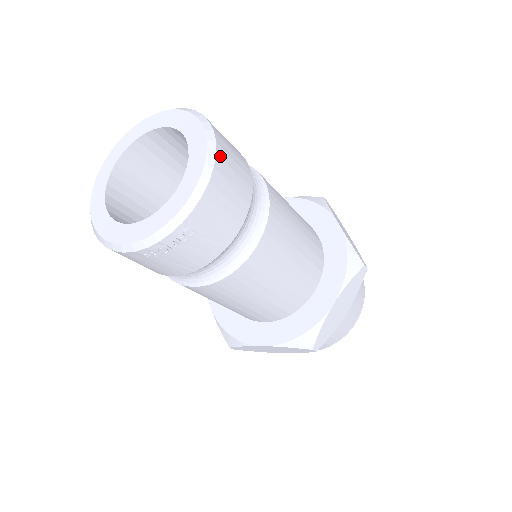
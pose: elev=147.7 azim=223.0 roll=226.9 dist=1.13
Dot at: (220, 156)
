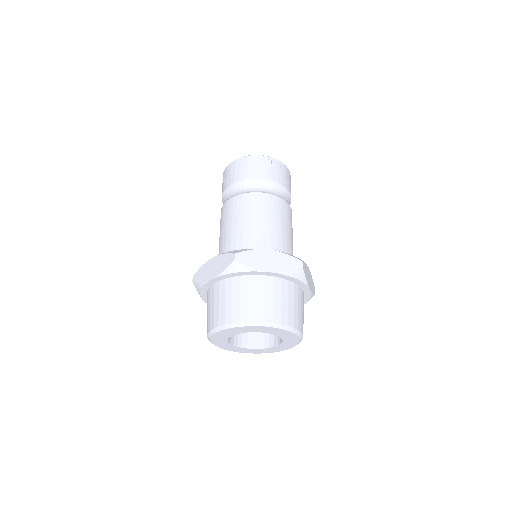
Dot at: occluded
